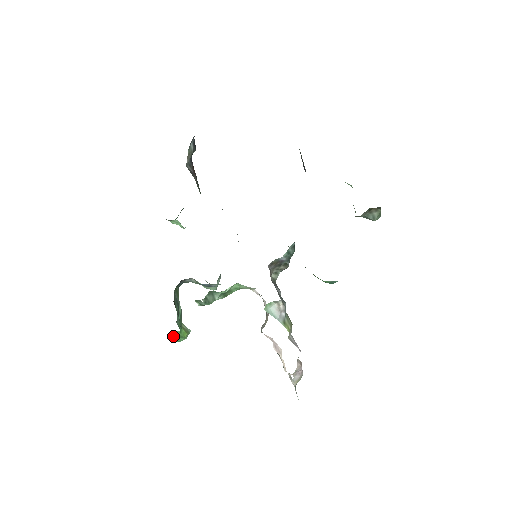
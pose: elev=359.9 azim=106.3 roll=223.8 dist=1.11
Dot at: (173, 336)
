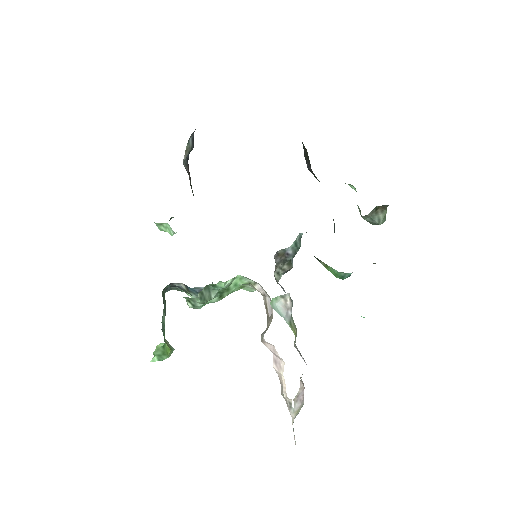
Dot at: (155, 351)
